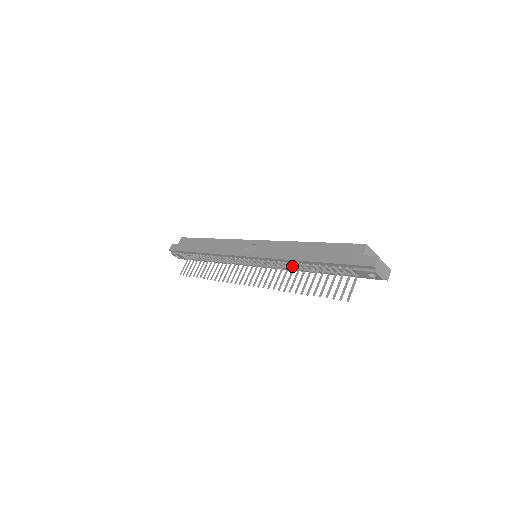
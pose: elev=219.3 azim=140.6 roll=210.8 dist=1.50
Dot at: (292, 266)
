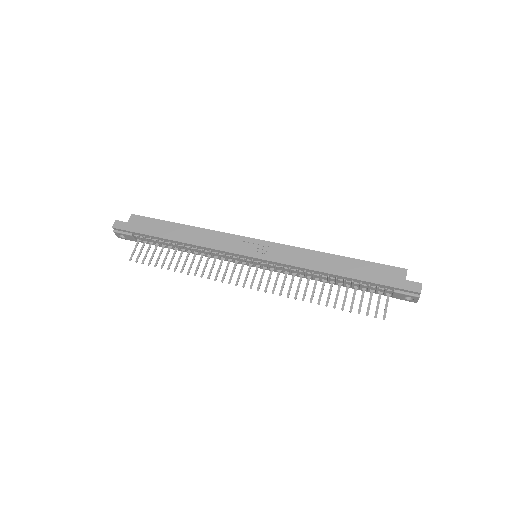
Dot at: (312, 276)
